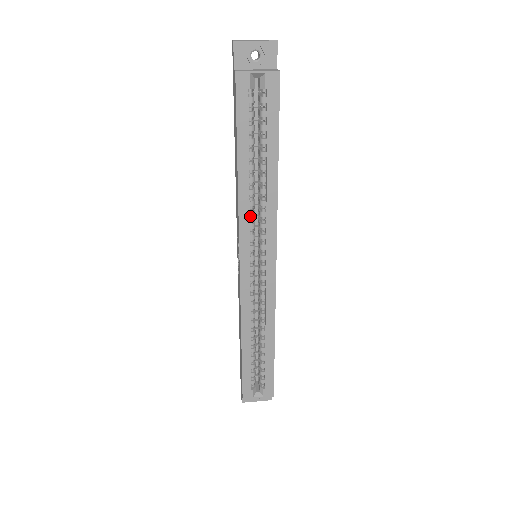
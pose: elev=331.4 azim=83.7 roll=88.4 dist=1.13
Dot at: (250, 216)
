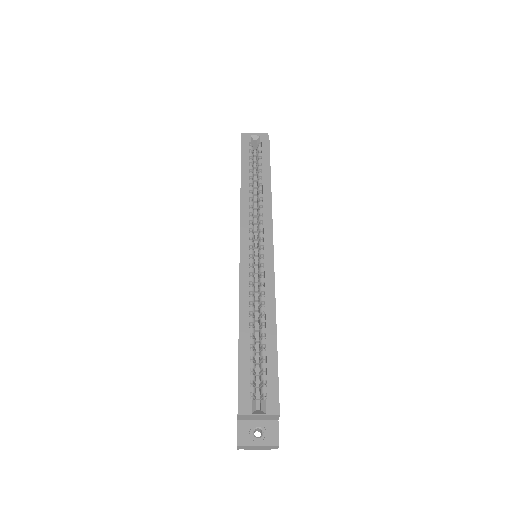
Dot at: (250, 211)
